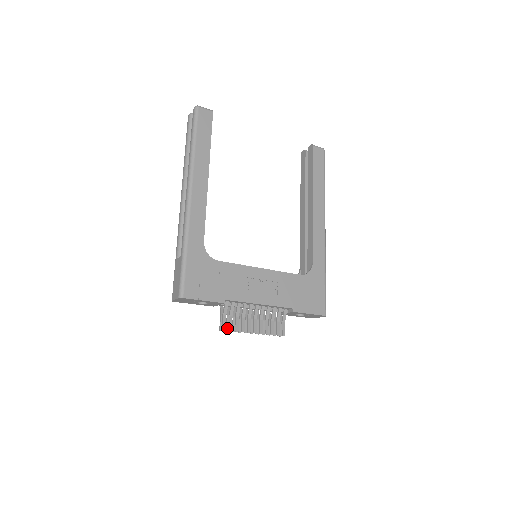
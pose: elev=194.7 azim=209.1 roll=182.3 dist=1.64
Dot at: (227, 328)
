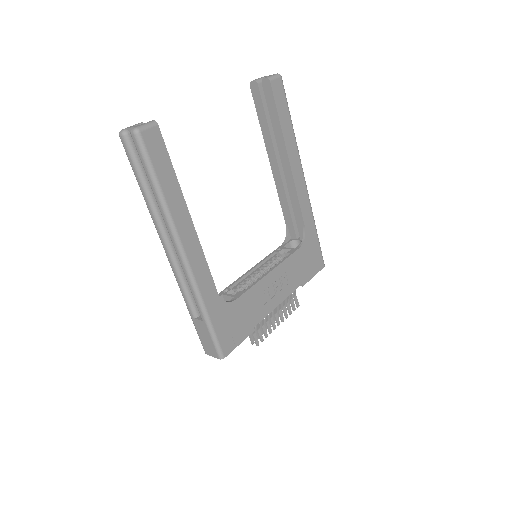
Dot at: occluded
